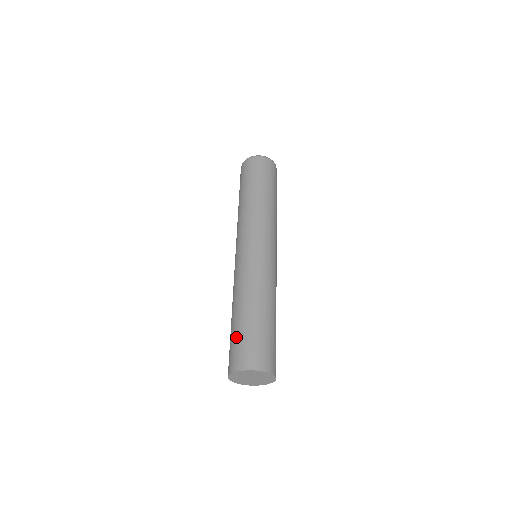
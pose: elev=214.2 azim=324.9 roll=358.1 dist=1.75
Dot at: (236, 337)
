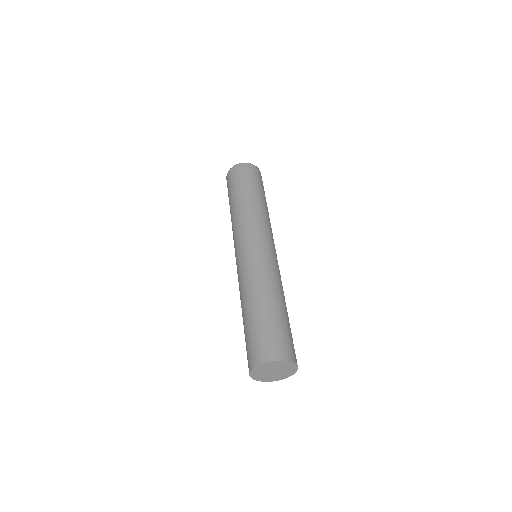
Dot at: (253, 332)
